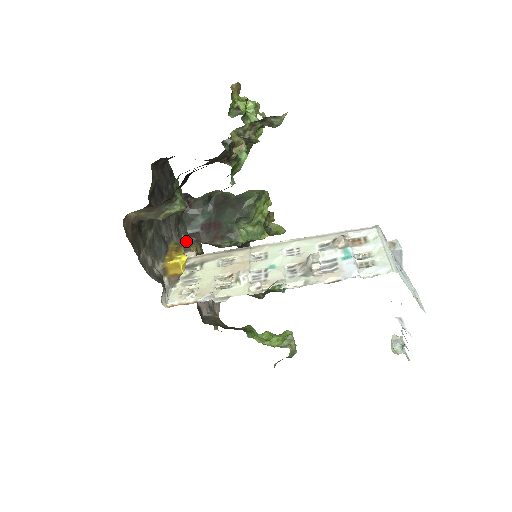
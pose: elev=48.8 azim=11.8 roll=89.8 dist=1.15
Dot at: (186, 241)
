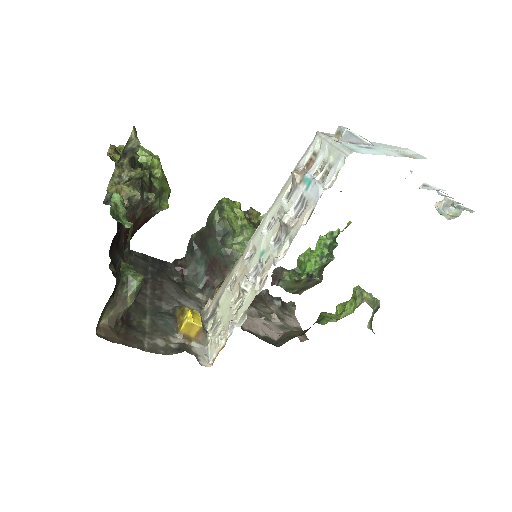
Dot at: (203, 296)
